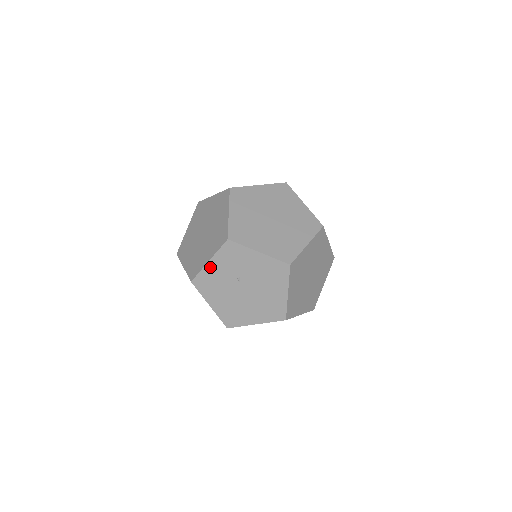
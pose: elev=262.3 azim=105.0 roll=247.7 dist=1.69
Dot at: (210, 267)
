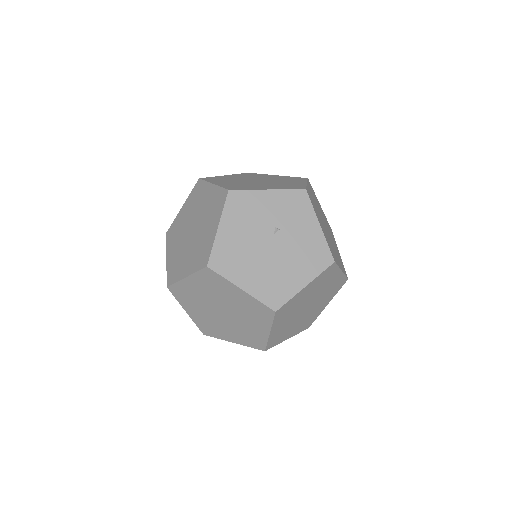
Dot at: (263, 195)
